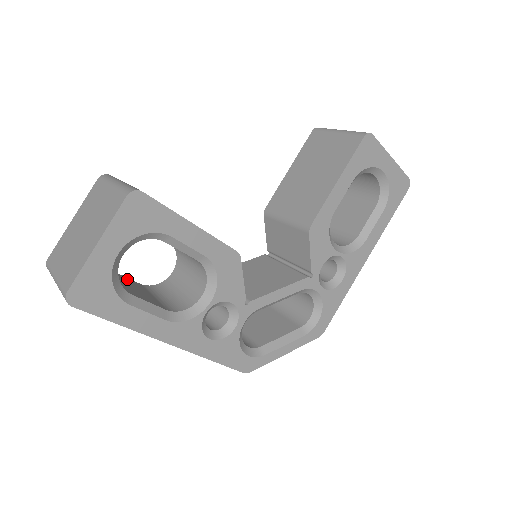
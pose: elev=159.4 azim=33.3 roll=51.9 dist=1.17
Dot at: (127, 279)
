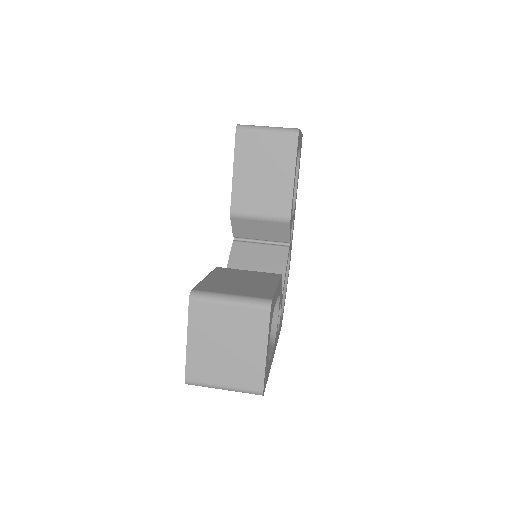
Dot at: occluded
